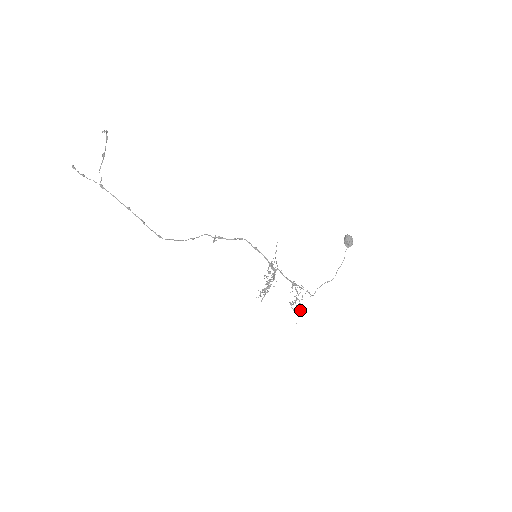
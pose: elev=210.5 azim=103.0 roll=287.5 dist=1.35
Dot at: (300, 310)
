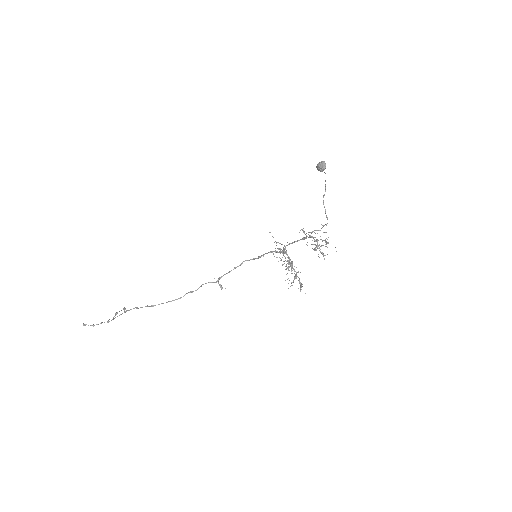
Dot at: occluded
